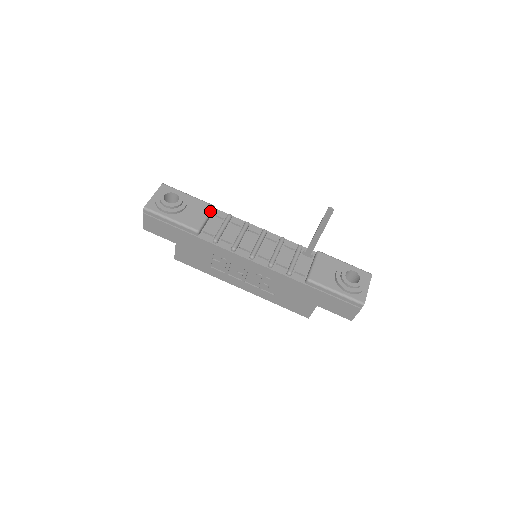
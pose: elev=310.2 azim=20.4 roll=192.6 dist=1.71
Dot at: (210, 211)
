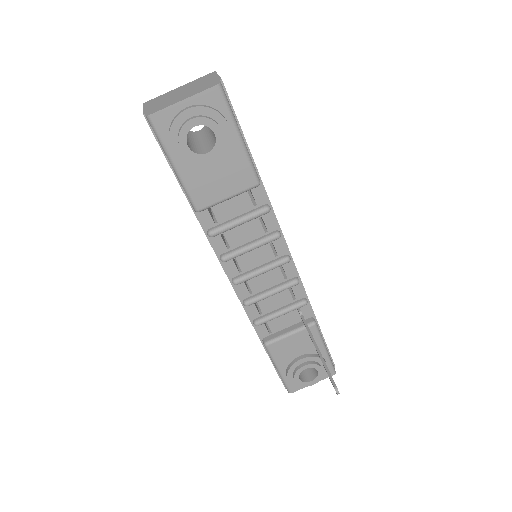
Dot at: (245, 190)
